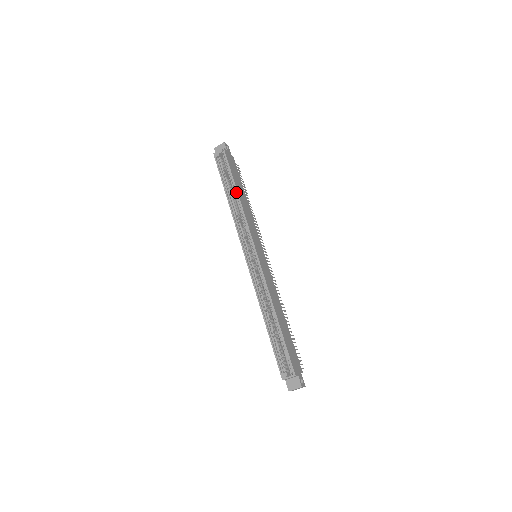
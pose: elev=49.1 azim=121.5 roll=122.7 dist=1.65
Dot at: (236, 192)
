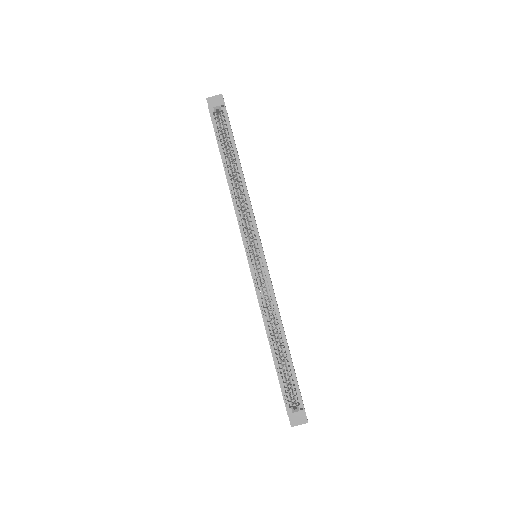
Dot at: (240, 169)
